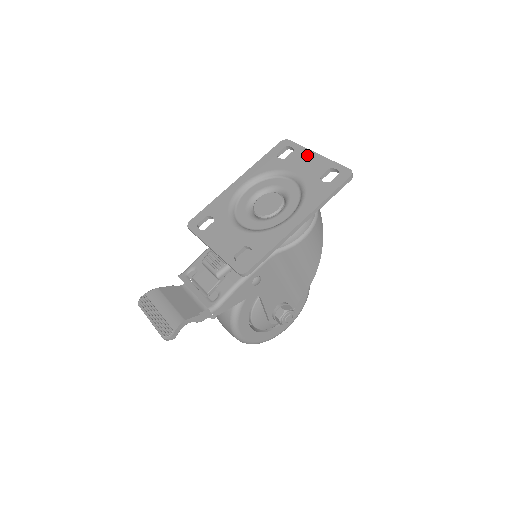
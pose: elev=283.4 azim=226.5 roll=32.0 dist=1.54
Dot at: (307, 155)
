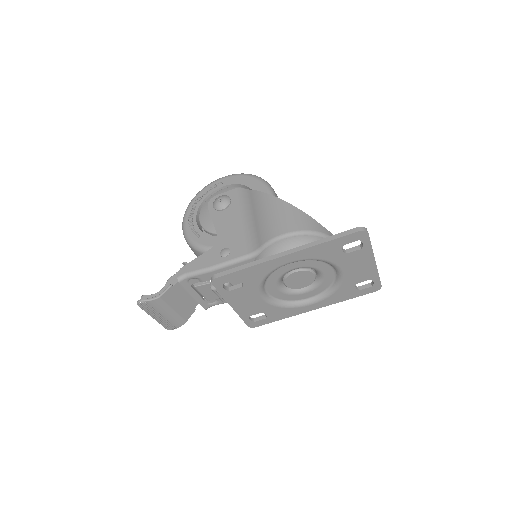
Dot at: (367, 260)
